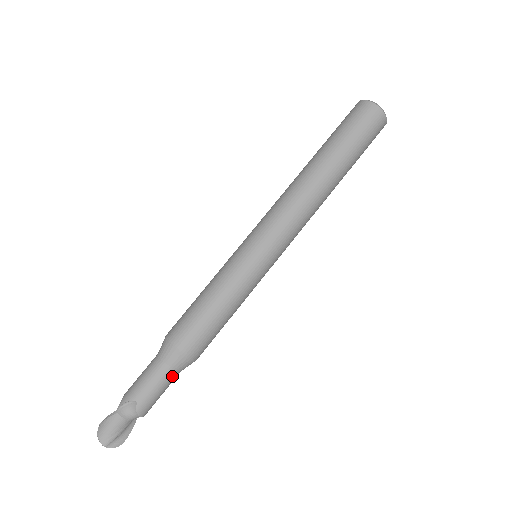
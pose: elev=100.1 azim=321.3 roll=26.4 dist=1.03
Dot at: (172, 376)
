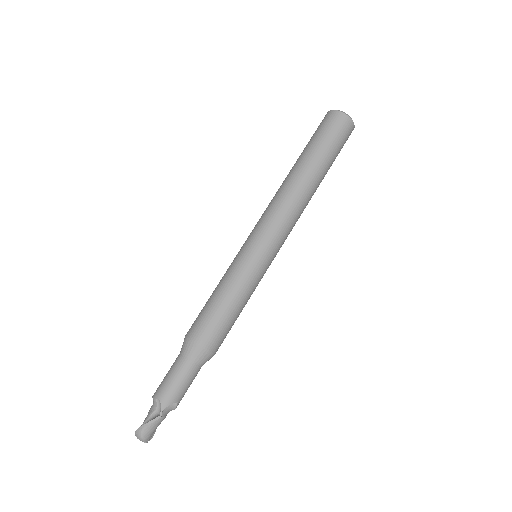
Dot at: (198, 371)
